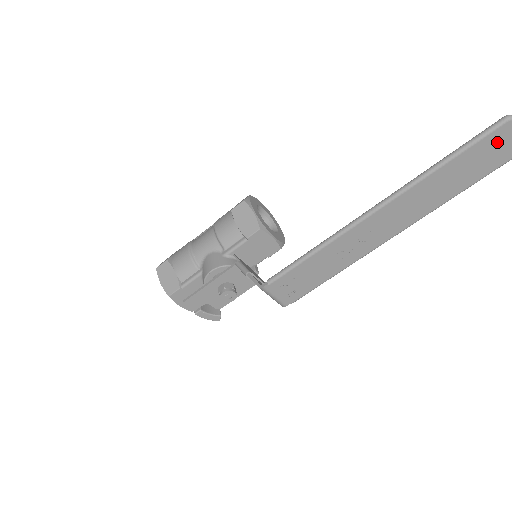
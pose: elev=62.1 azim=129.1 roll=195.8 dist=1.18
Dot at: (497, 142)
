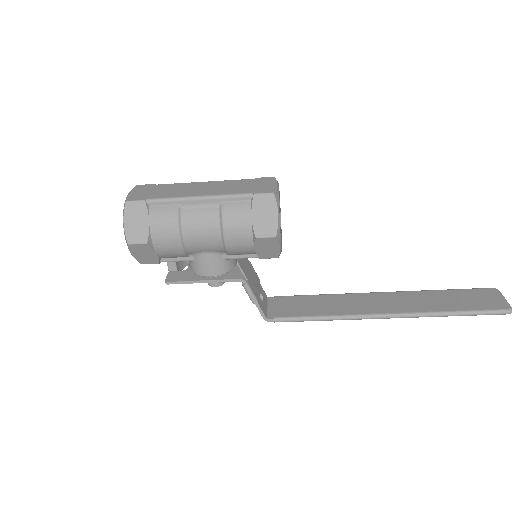
Dot at: occluded
